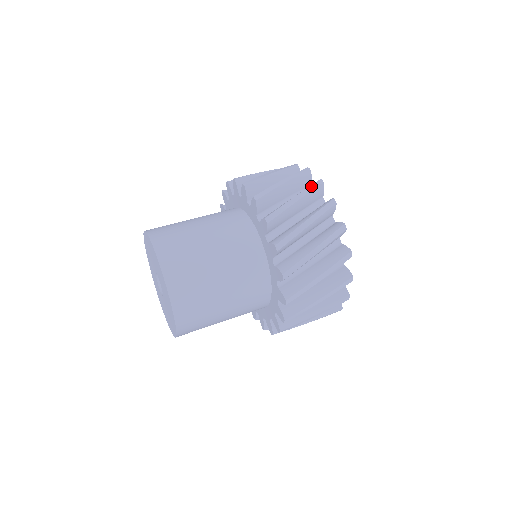
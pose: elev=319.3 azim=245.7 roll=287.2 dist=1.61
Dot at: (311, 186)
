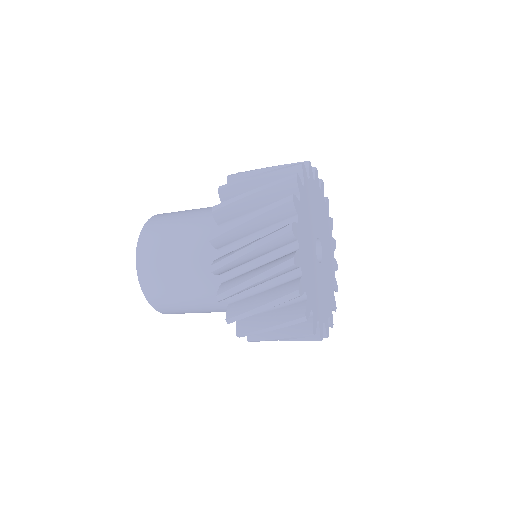
Dot at: (286, 166)
